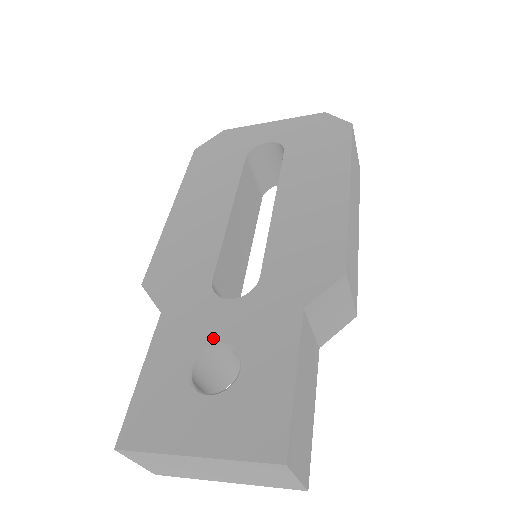
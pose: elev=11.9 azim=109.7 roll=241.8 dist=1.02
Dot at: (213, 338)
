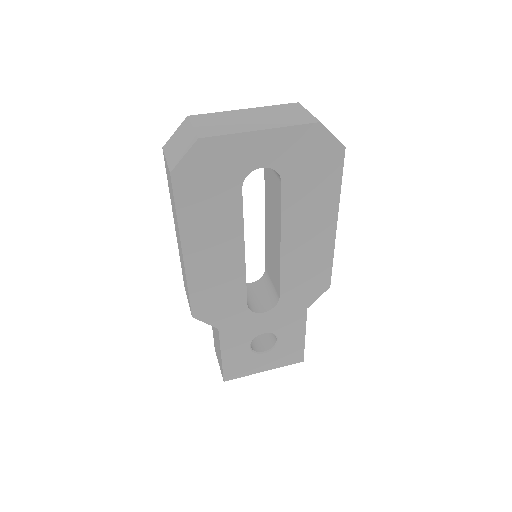
Dot at: (259, 333)
